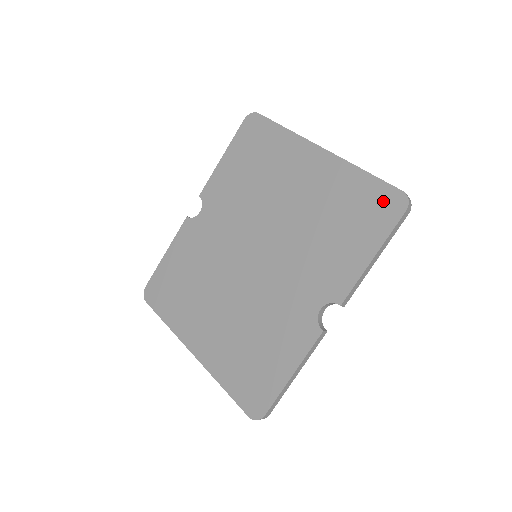
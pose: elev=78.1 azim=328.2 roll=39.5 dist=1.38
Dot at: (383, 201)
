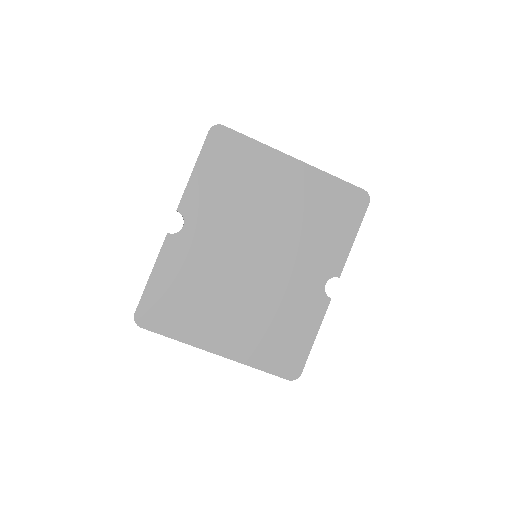
Dot at: (353, 198)
